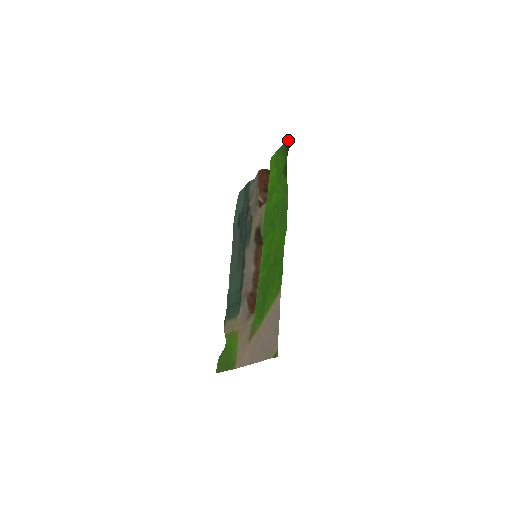
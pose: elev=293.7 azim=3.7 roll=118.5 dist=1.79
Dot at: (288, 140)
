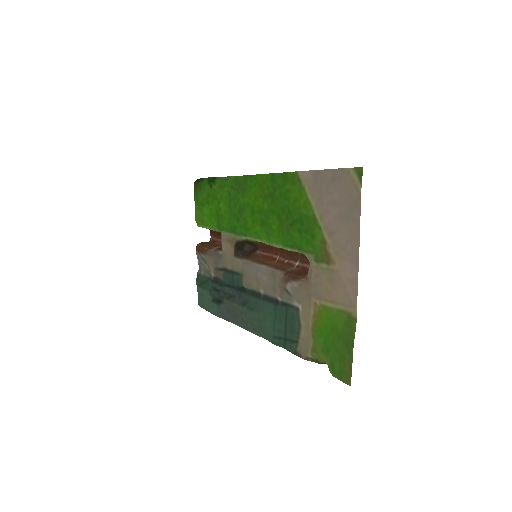
Dot at: (195, 182)
